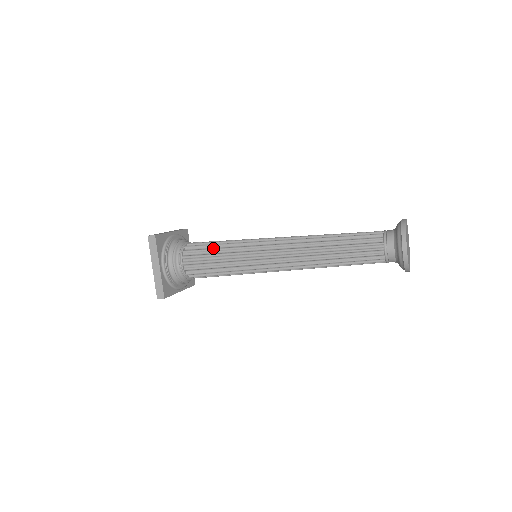
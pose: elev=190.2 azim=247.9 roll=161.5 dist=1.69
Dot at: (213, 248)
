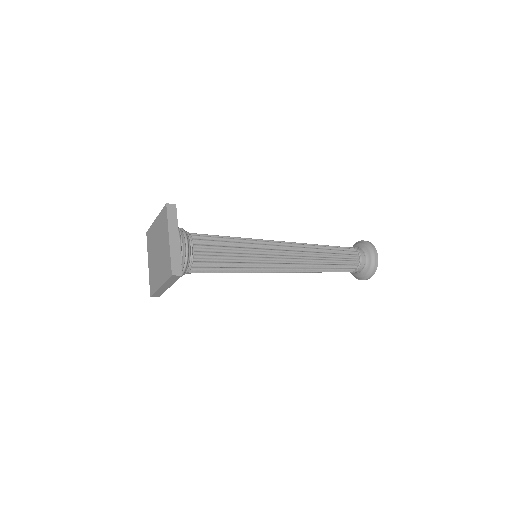
Dot at: (223, 238)
